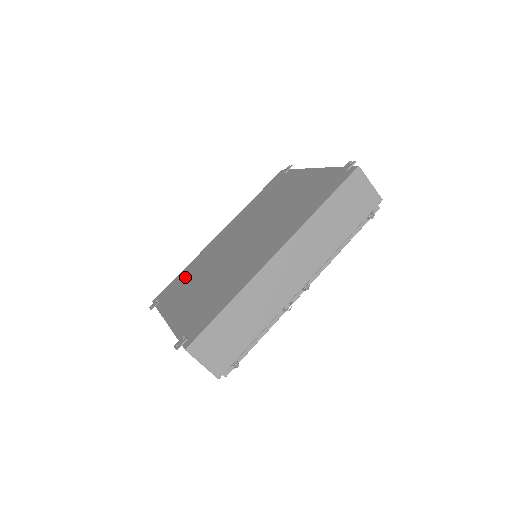
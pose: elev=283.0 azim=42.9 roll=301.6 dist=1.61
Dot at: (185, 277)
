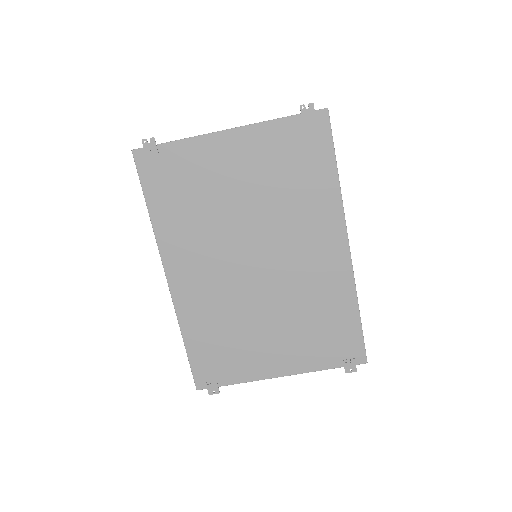
Dot at: (212, 343)
